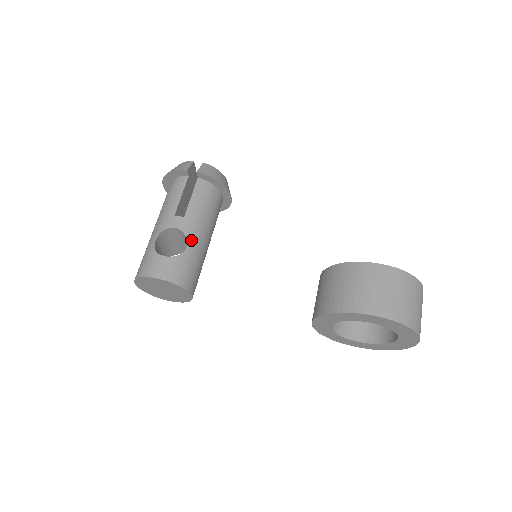
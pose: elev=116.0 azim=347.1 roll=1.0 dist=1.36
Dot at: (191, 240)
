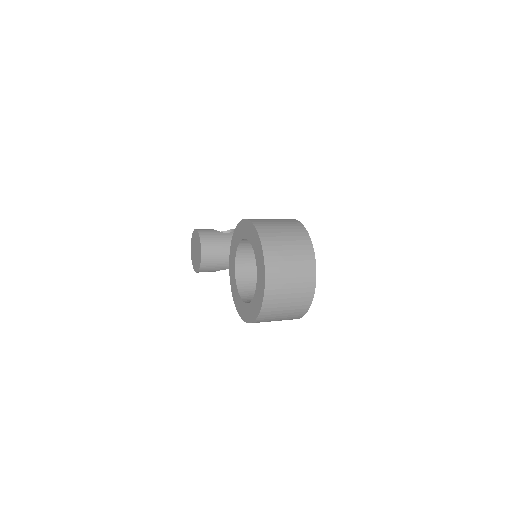
Dot at: occluded
